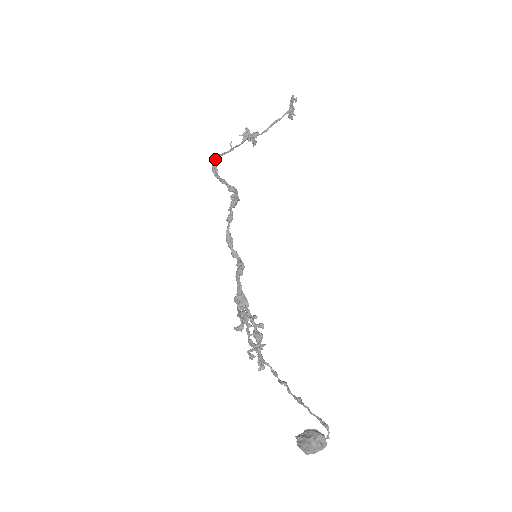
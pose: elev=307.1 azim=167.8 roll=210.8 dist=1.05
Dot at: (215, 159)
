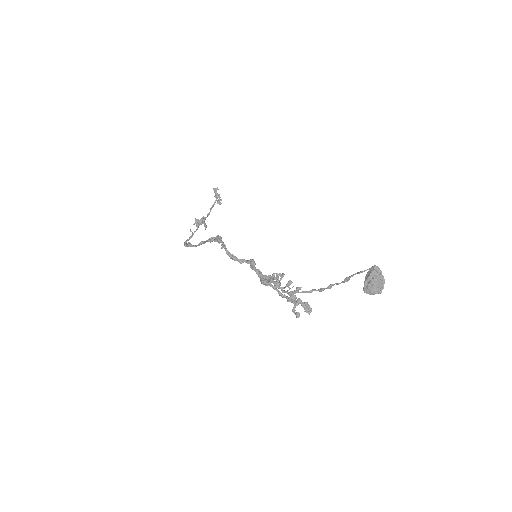
Dot at: (185, 243)
